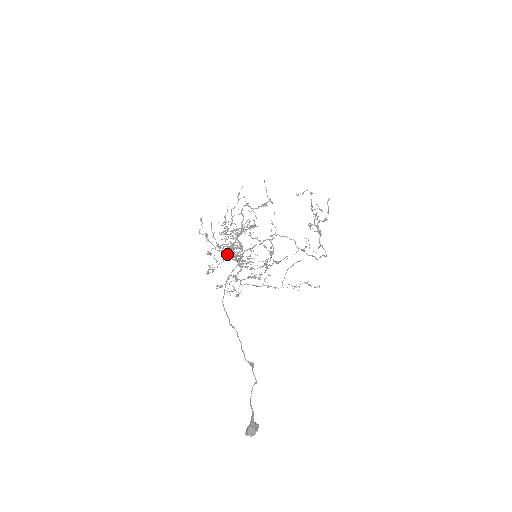
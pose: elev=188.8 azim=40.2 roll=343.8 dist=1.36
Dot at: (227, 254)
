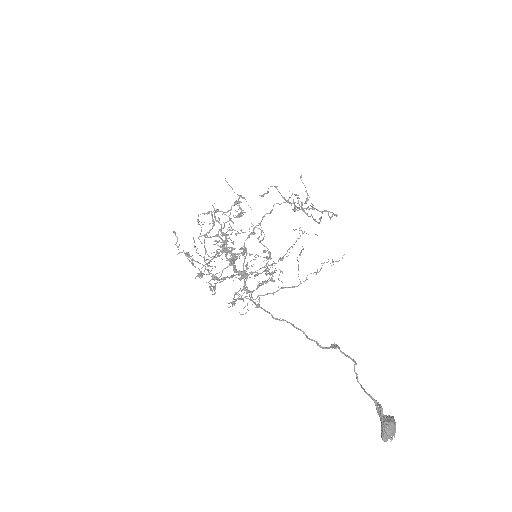
Dot at: occluded
